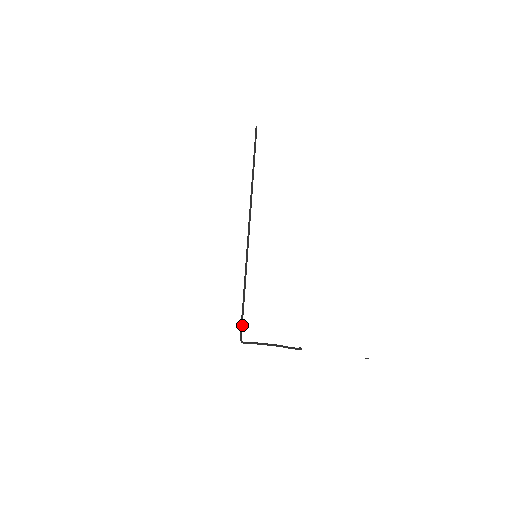
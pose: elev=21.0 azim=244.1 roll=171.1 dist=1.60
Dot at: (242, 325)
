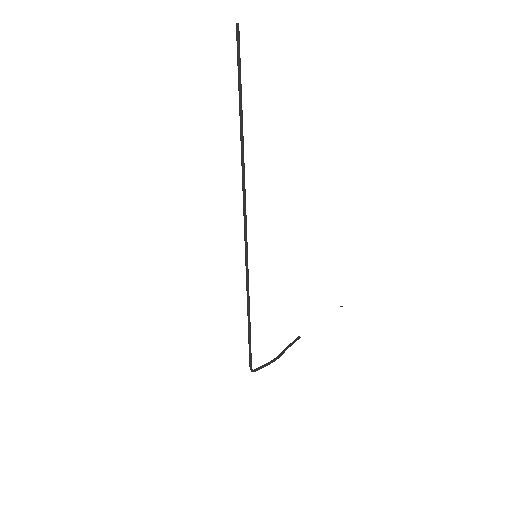
Dot at: (251, 353)
